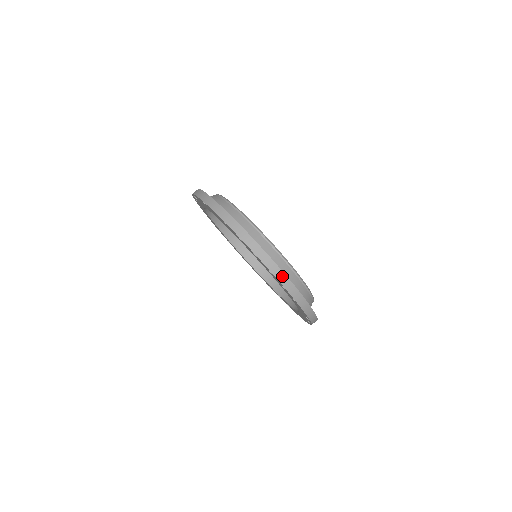
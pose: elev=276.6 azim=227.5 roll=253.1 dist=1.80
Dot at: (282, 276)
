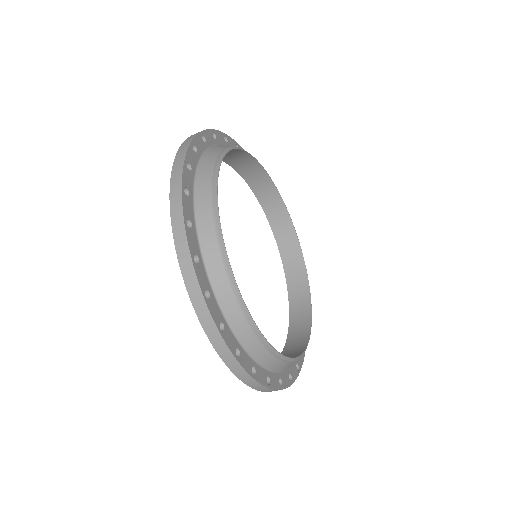
Dot at: occluded
